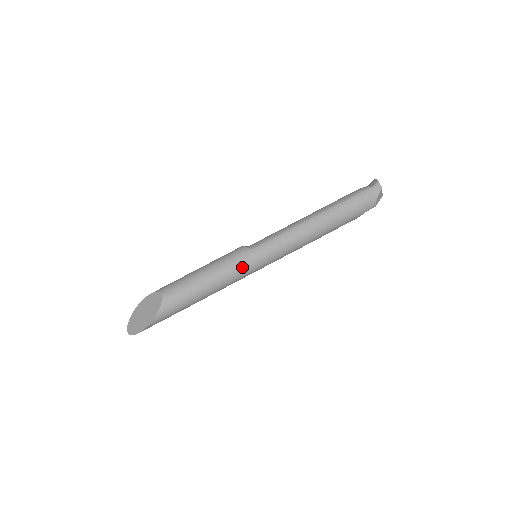
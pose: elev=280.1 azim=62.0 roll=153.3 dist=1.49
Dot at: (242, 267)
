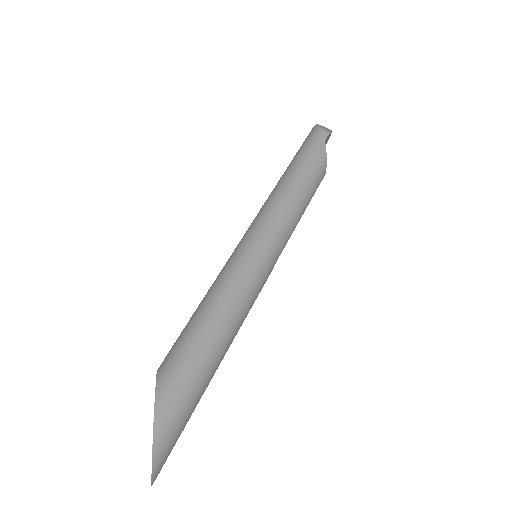
Dot at: (234, 262)
